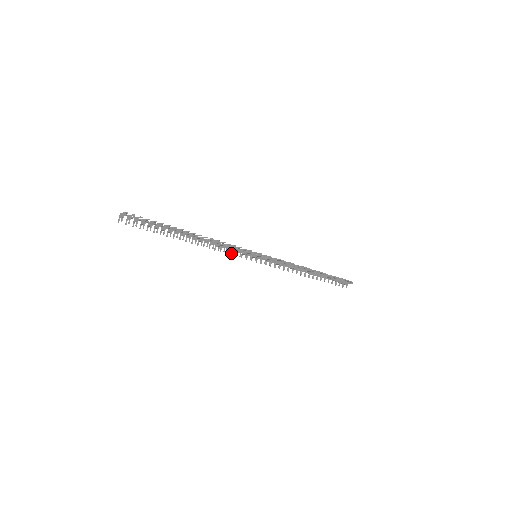
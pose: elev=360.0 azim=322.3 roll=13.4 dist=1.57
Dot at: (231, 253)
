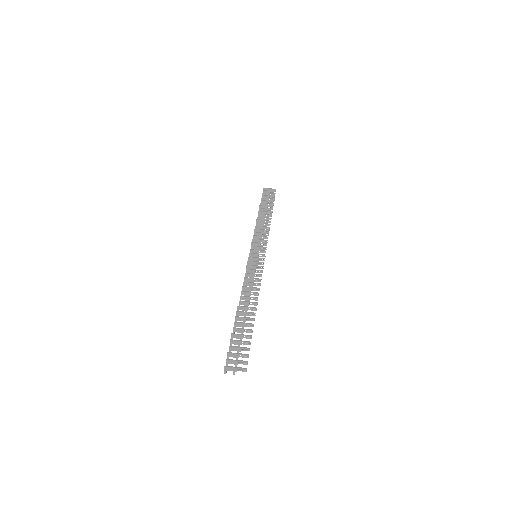
Dot at: occluded
